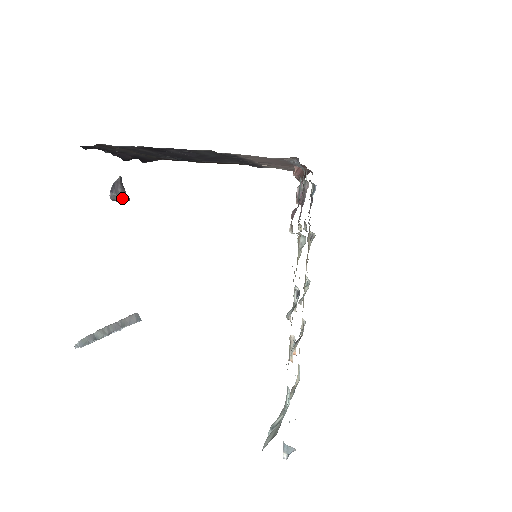
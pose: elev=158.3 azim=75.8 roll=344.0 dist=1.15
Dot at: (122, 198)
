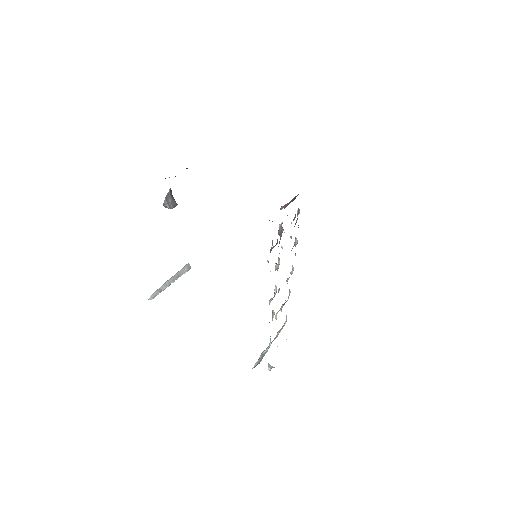
Dot at: (172, 207)
